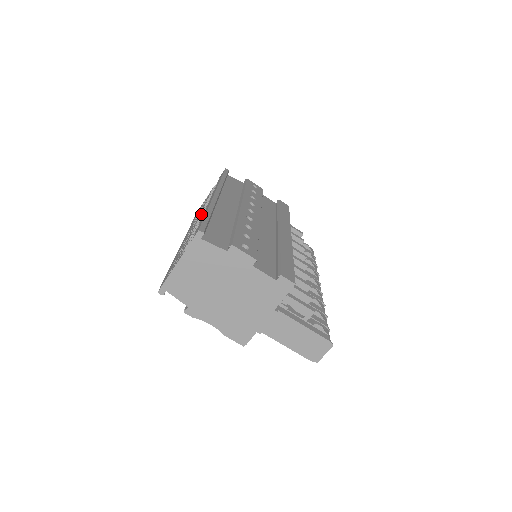
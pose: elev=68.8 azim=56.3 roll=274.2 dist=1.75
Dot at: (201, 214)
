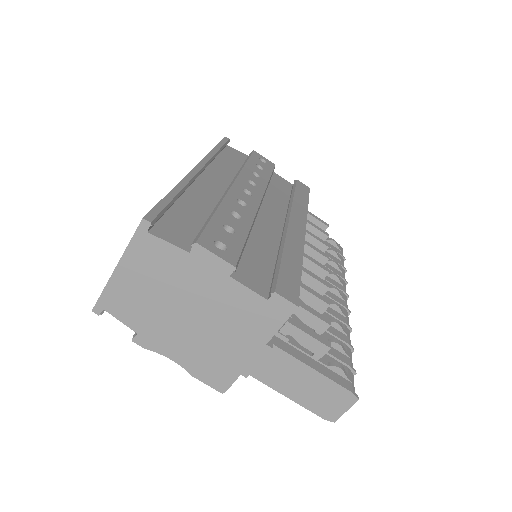
Dot at: occluded
